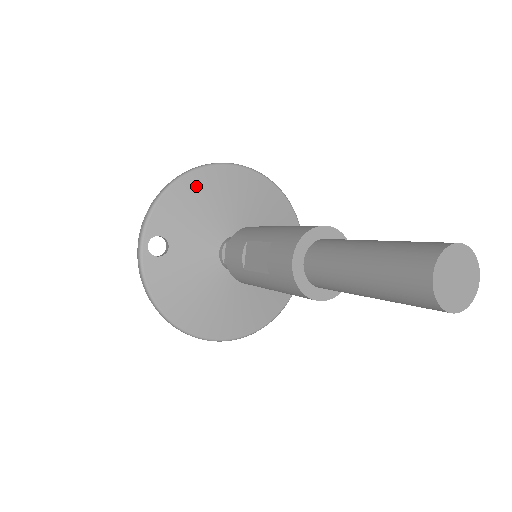
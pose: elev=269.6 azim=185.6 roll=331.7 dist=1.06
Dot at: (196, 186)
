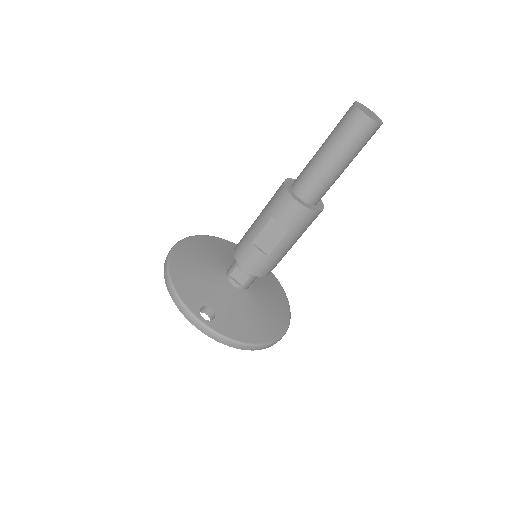
Dot at: (180, 268)
